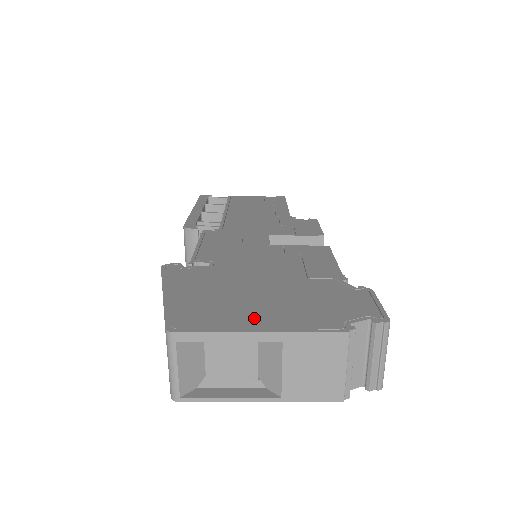
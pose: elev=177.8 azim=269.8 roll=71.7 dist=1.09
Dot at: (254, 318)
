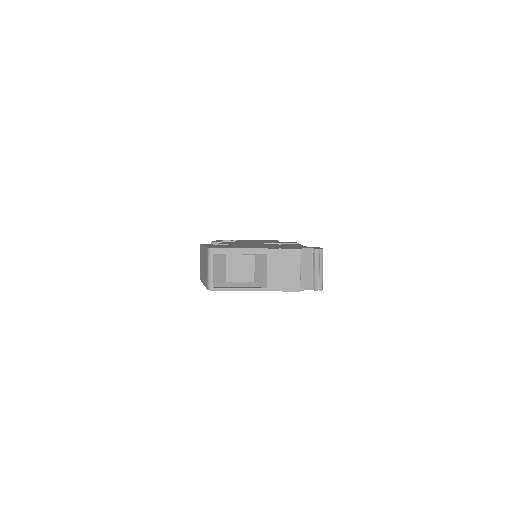
Dot at: (253, 247)
